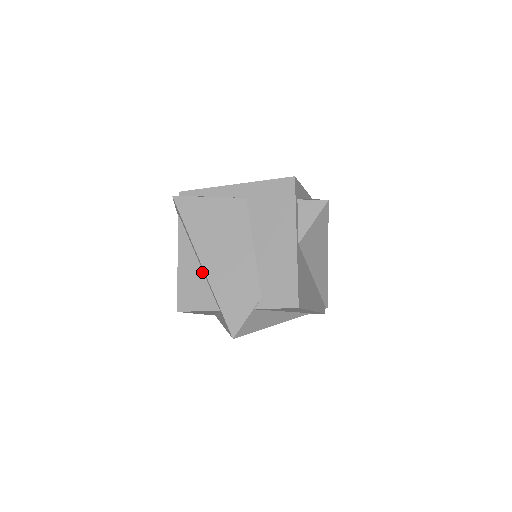
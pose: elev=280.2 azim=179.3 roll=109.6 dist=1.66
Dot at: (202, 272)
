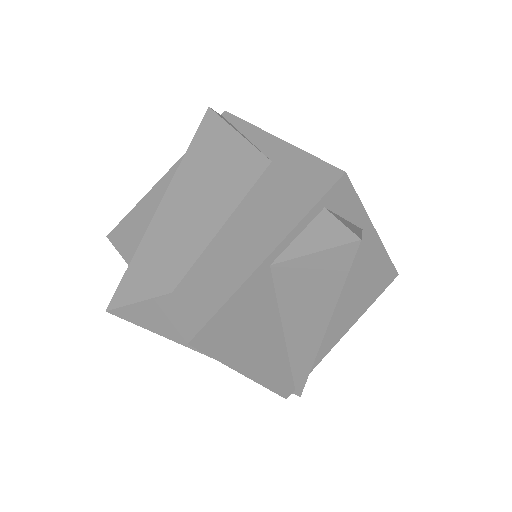
Dot at: occluded
